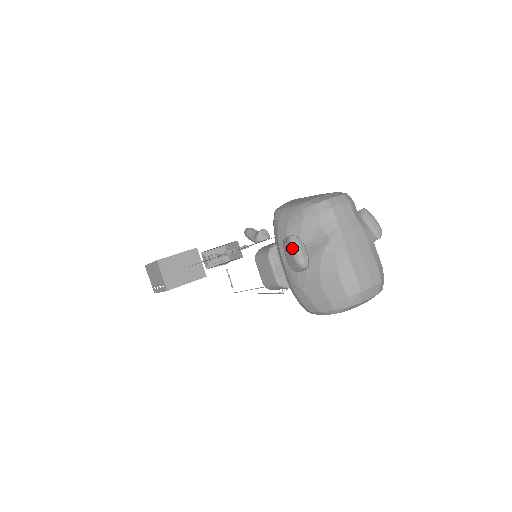
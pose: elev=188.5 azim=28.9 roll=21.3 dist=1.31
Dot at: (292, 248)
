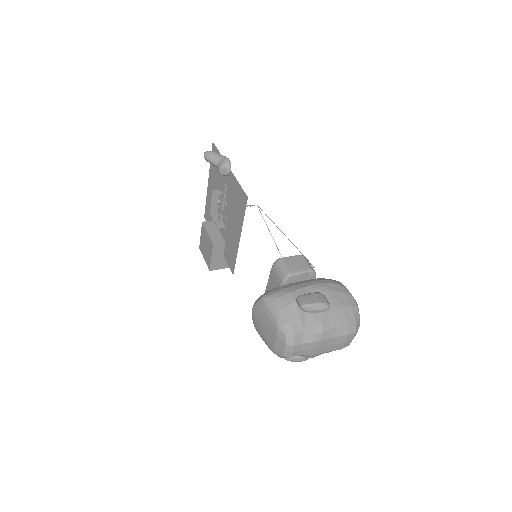
Dot at: (292, 361)
